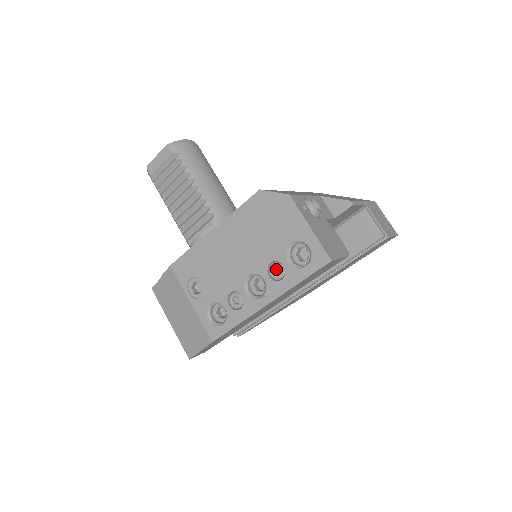
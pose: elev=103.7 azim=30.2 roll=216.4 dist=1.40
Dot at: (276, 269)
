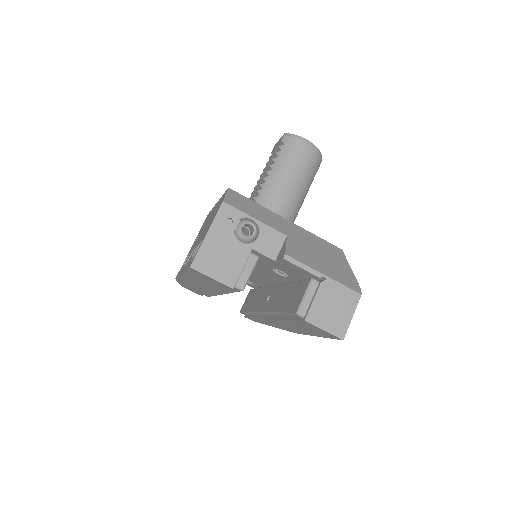
Dot at: occluded
